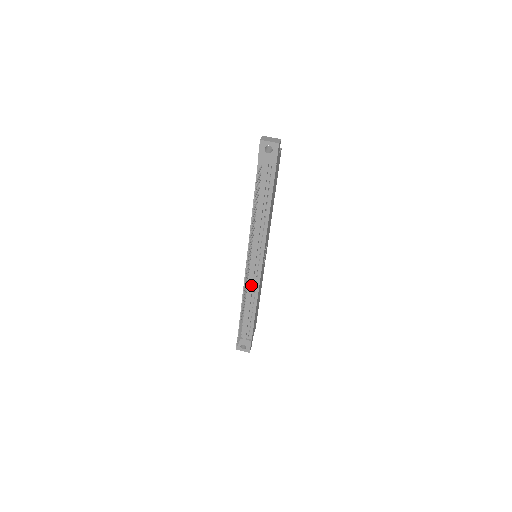
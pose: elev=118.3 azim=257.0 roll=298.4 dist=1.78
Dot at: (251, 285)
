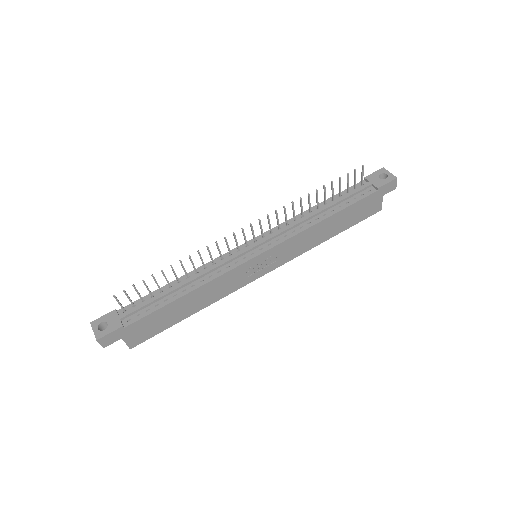
Dot at: (219, 264)
